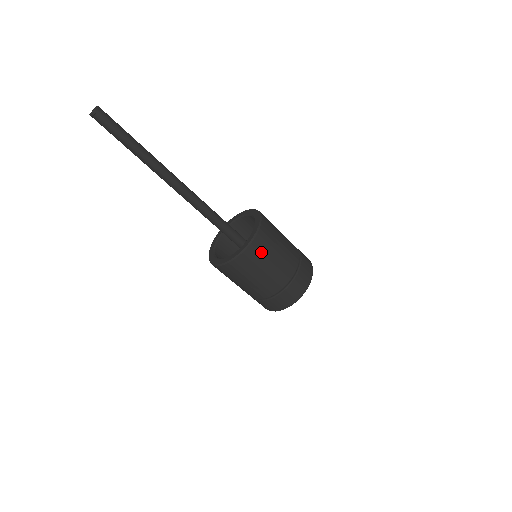
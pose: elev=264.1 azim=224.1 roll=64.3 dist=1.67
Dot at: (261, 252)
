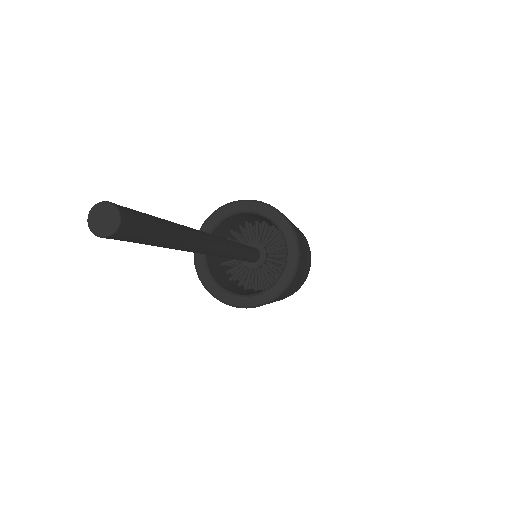
Dot at: (294, 281)
